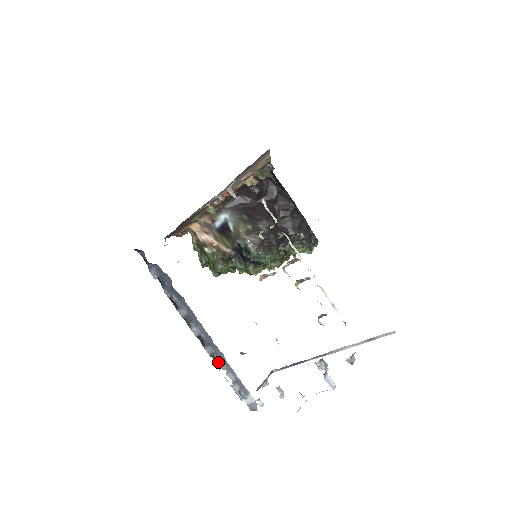
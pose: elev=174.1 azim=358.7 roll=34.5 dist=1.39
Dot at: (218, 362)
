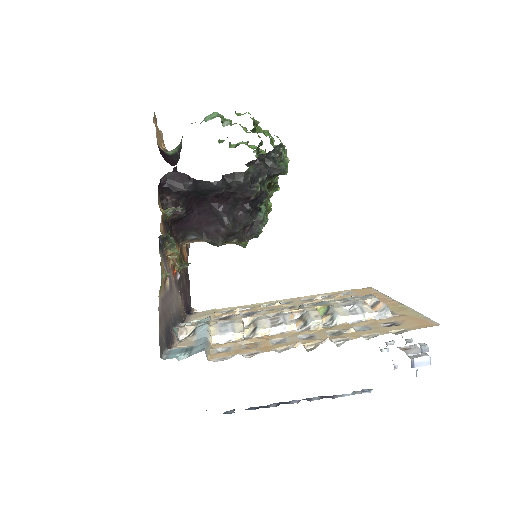
Dot at: (329, 397)
